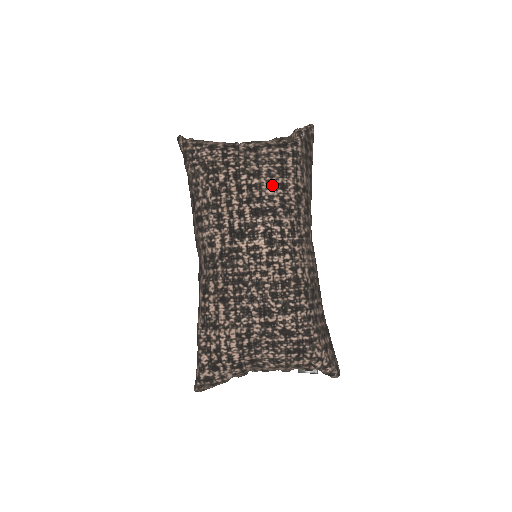
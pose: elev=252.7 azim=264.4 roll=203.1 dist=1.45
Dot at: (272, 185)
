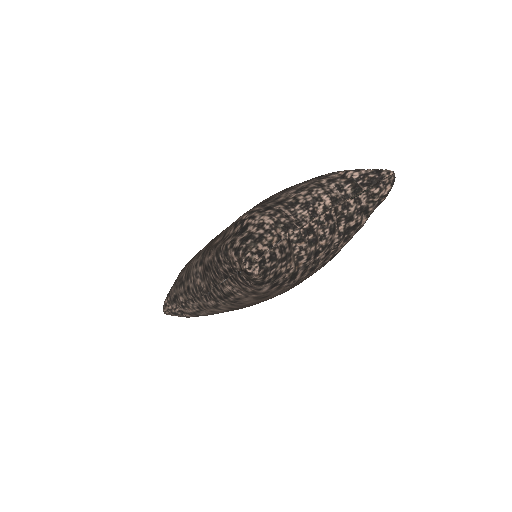
Dot at: occluded
